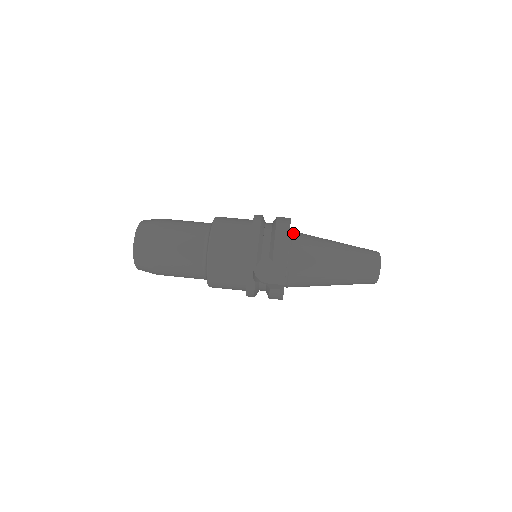
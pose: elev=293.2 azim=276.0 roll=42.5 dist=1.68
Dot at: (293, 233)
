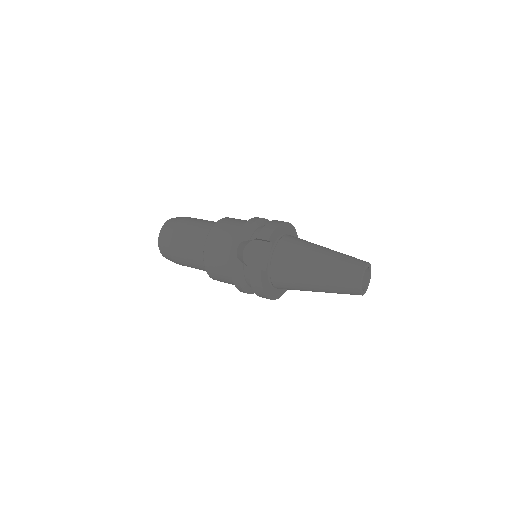
Dot at: (290, 235)
